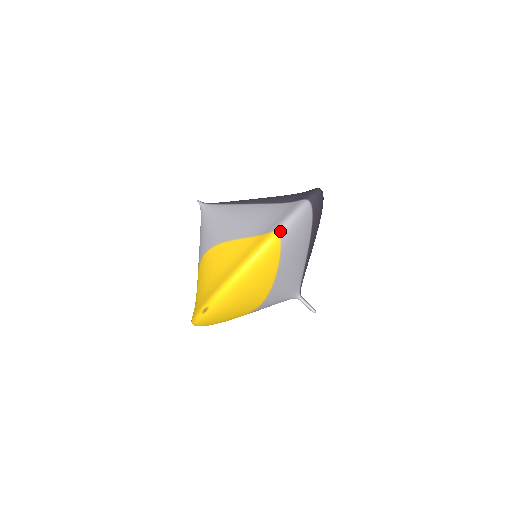
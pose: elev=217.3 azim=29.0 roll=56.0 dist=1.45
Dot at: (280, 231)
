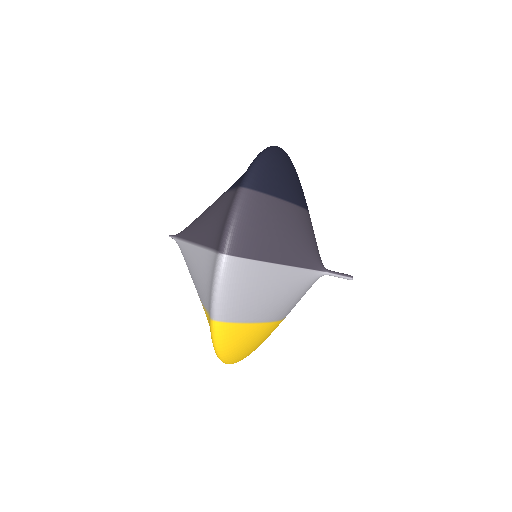
Dot at: (215, 317)
